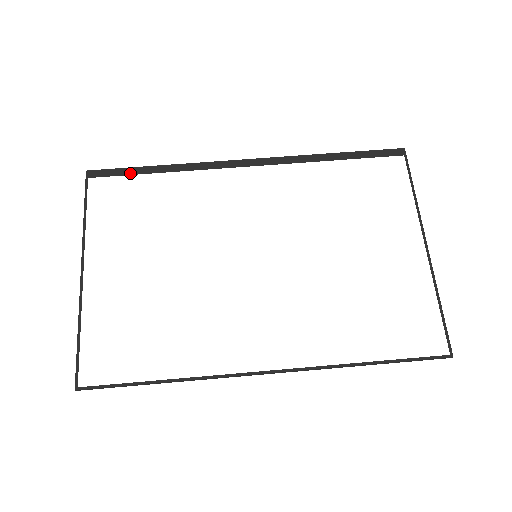
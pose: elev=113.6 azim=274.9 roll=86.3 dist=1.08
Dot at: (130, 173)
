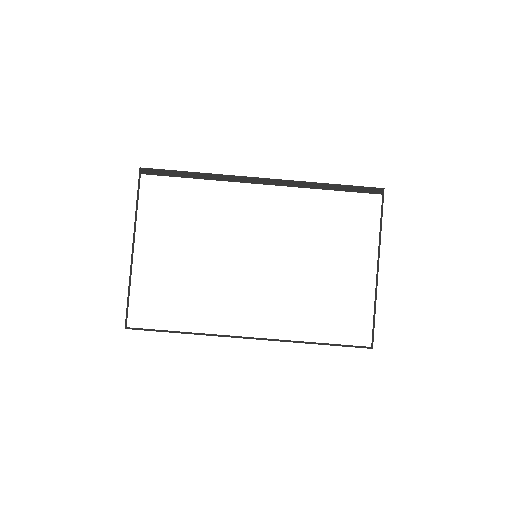
Dot at: (173, 175)
